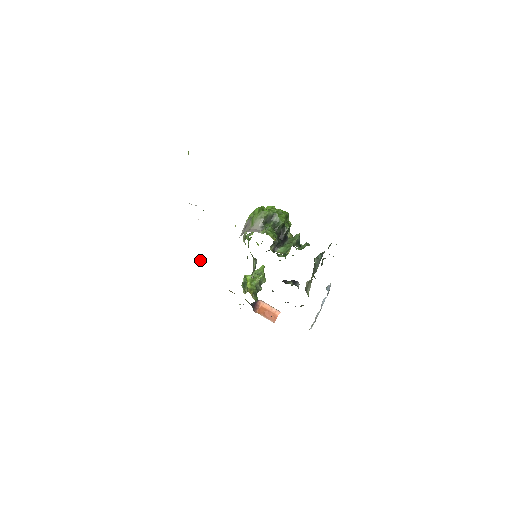
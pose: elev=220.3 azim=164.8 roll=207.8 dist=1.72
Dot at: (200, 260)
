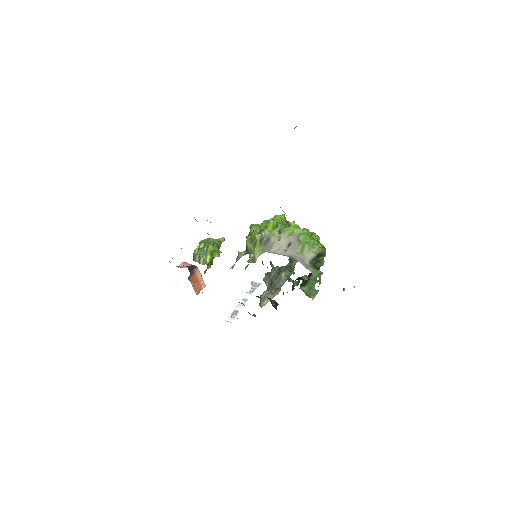
Dot at: (195, 219)
